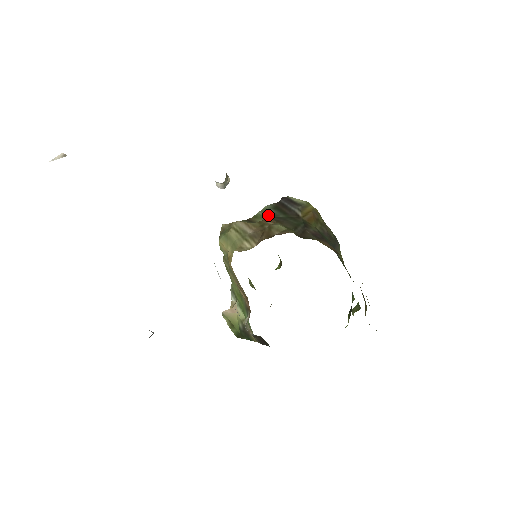
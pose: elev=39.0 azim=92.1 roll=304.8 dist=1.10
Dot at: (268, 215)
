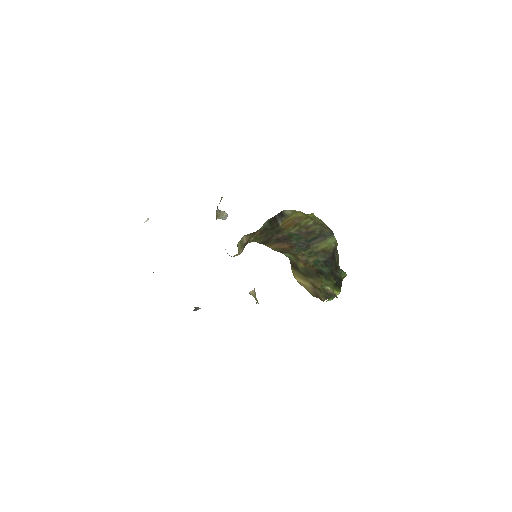
Dot at: (263, 228)
